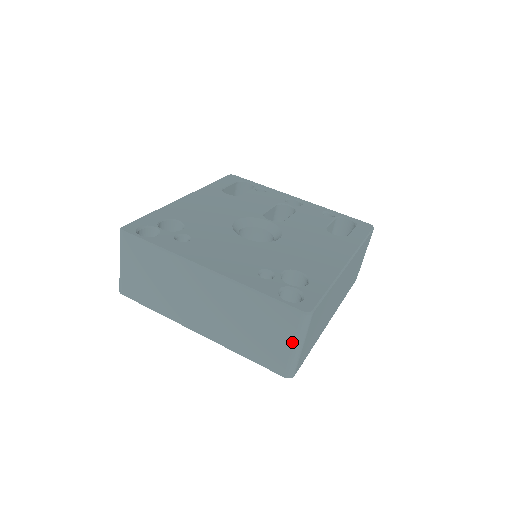
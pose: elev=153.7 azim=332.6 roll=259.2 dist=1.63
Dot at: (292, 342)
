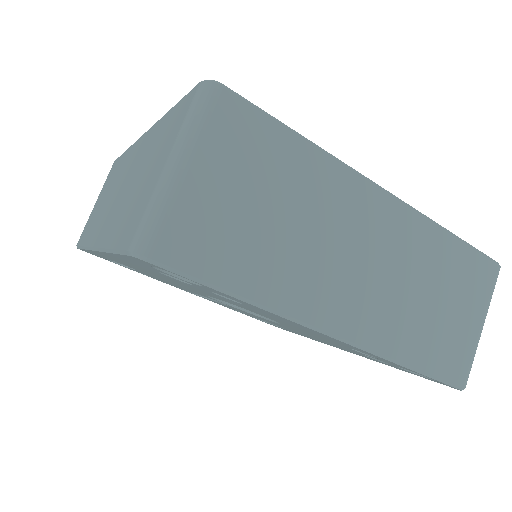
Dot at: (482, 316)
